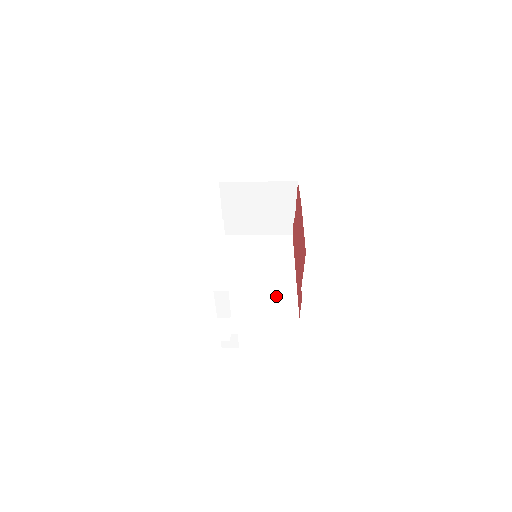
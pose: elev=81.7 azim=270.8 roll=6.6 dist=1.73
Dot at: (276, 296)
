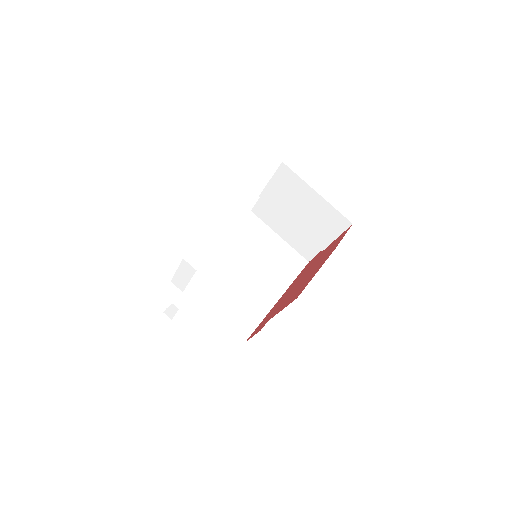
Dot at: (244, 304)
